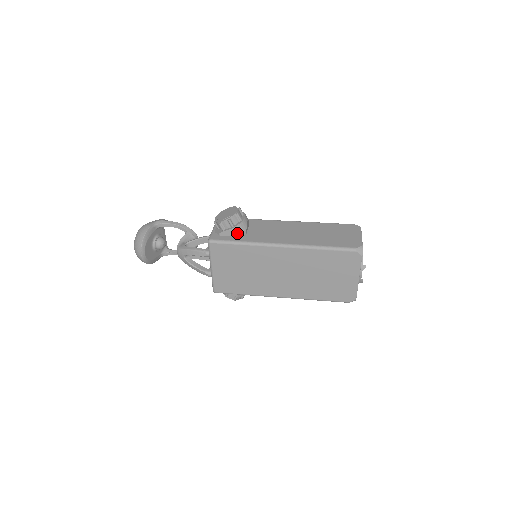
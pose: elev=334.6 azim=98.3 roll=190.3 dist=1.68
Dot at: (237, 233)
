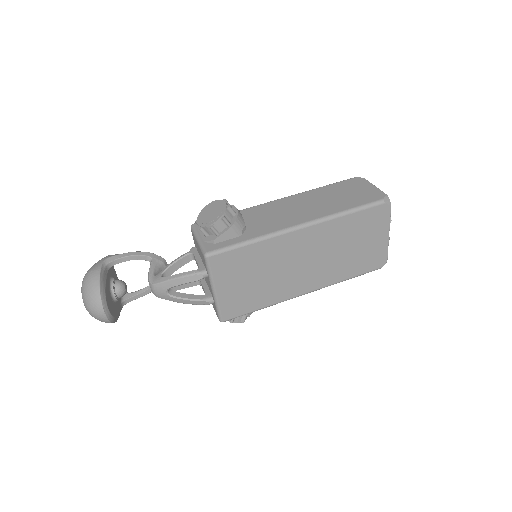
Dot at: (237, 232)
